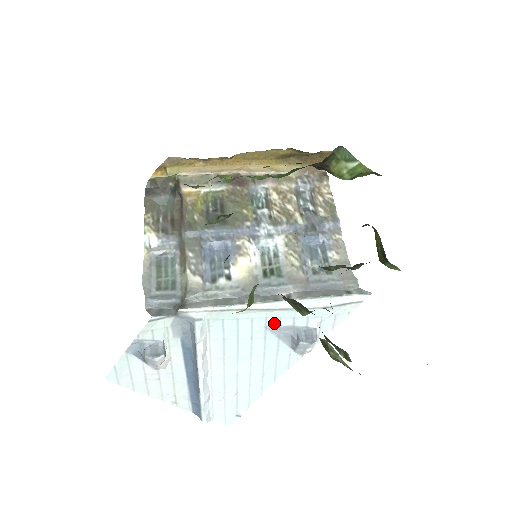
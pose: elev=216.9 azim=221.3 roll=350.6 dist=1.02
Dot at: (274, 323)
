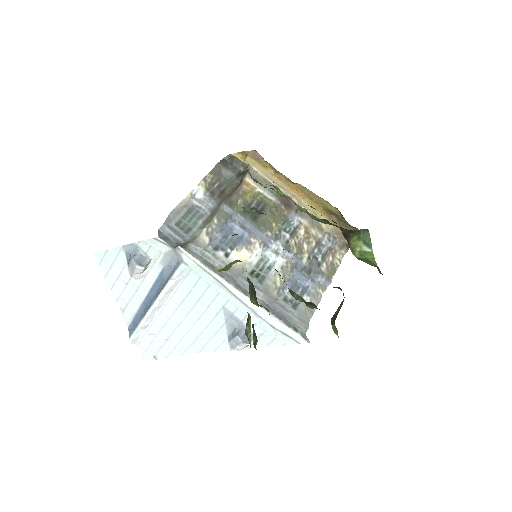
Dot at: (231, 308)
